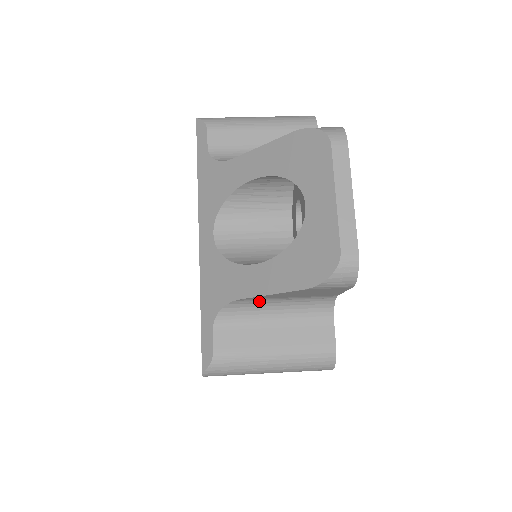
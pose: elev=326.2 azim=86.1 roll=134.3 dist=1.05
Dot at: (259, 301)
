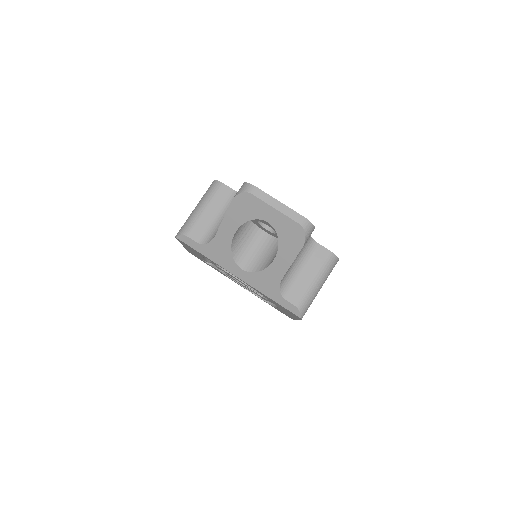
Dot at: (288, 270)
